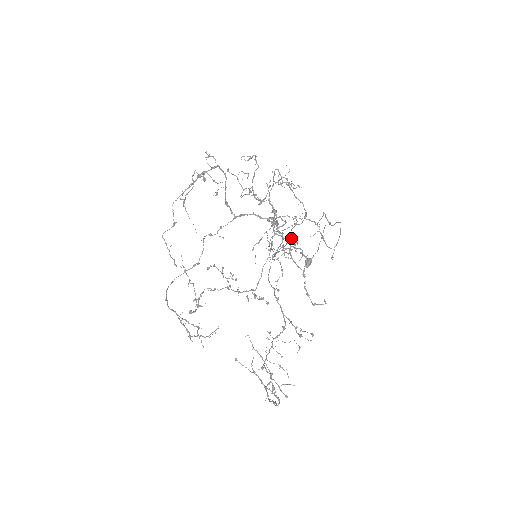
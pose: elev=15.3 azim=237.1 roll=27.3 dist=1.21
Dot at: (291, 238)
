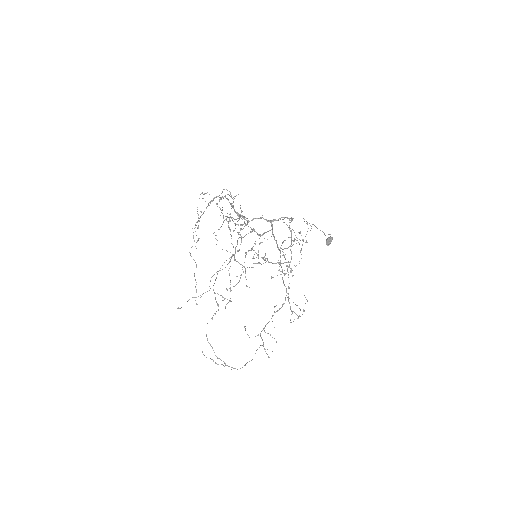
Dot at: occluded
